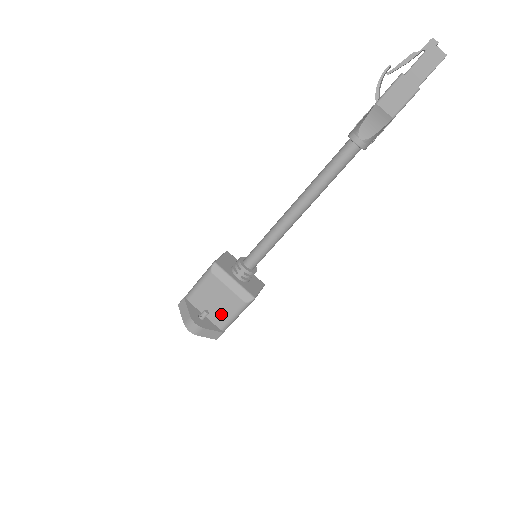
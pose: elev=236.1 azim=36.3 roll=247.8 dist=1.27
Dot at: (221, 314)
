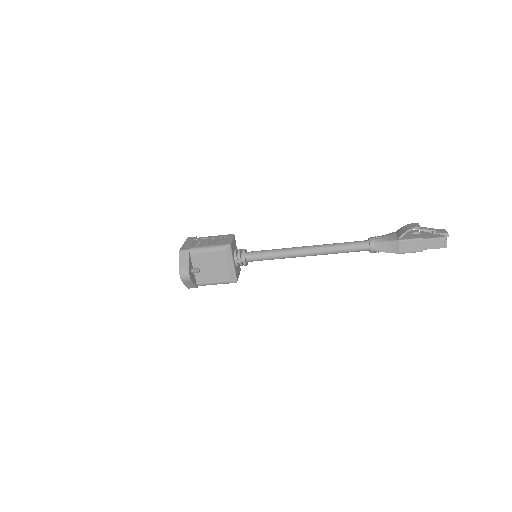
Dot at: (207, 277)
